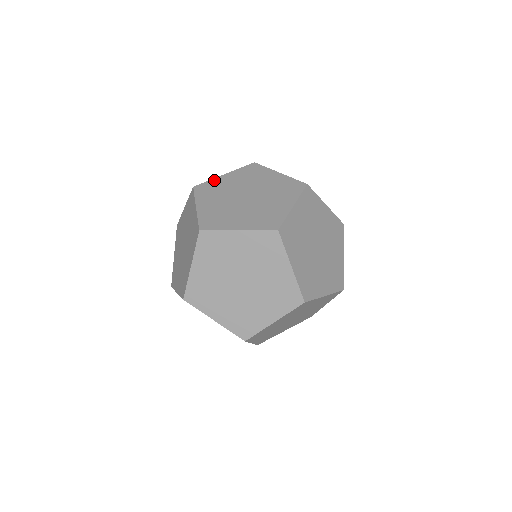
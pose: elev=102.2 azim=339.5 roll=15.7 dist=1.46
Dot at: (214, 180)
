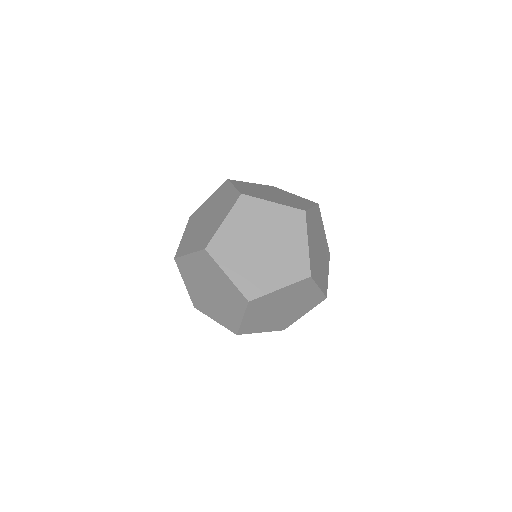
Dot at: (201, 207)
